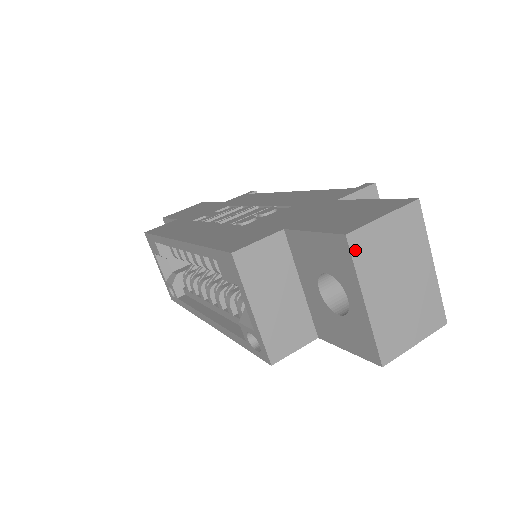
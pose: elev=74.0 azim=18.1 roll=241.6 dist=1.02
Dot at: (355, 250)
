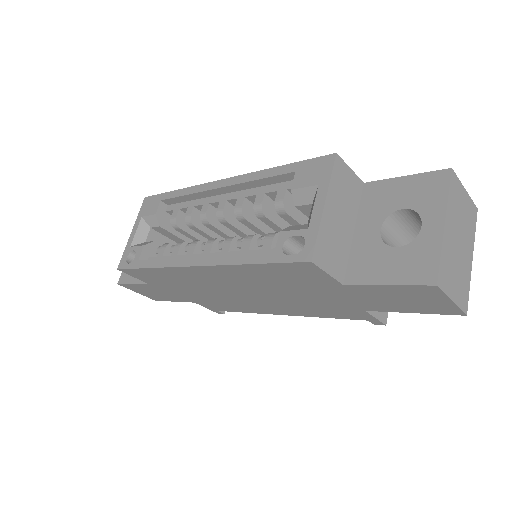
Dot at: (452, 184)
